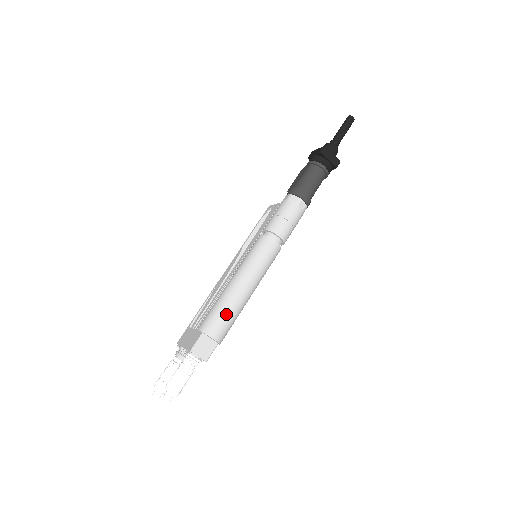
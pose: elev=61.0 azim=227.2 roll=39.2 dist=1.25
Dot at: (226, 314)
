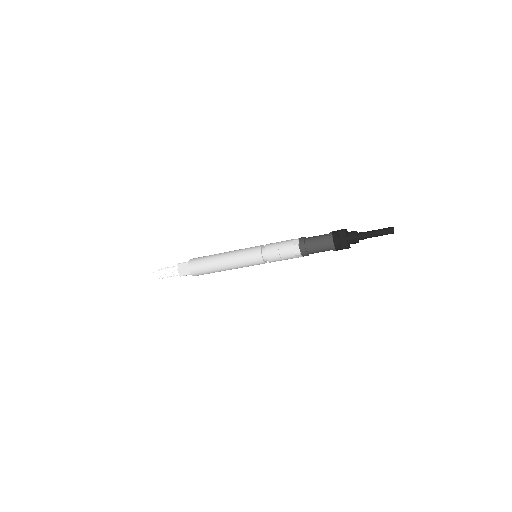
Dot at: (204, 263)
